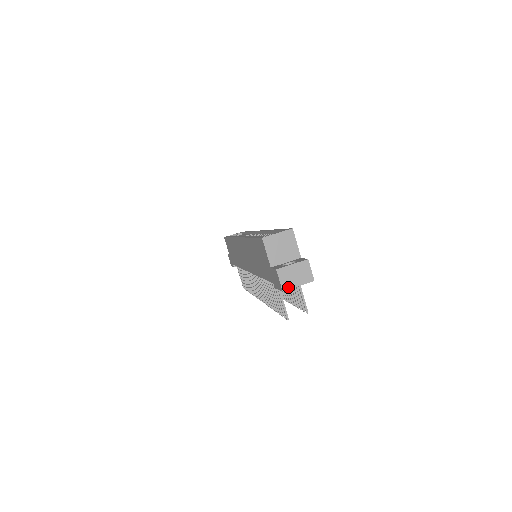
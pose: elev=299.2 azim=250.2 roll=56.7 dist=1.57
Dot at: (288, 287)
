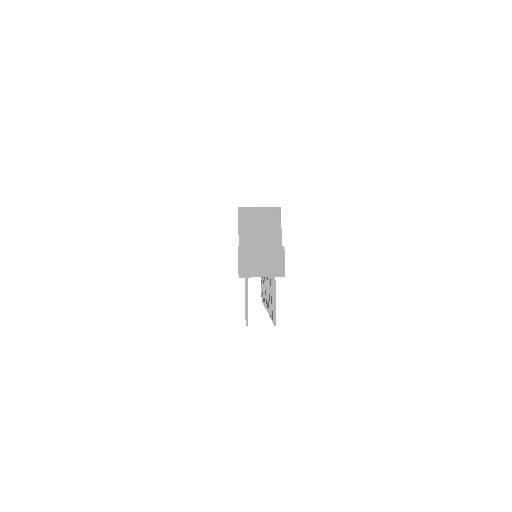
Dot at: (247, 274)
